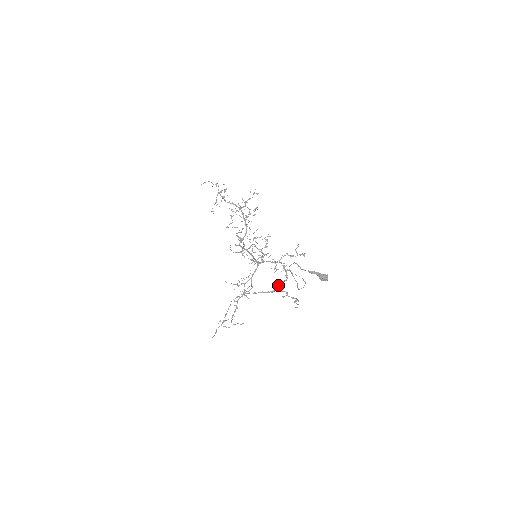
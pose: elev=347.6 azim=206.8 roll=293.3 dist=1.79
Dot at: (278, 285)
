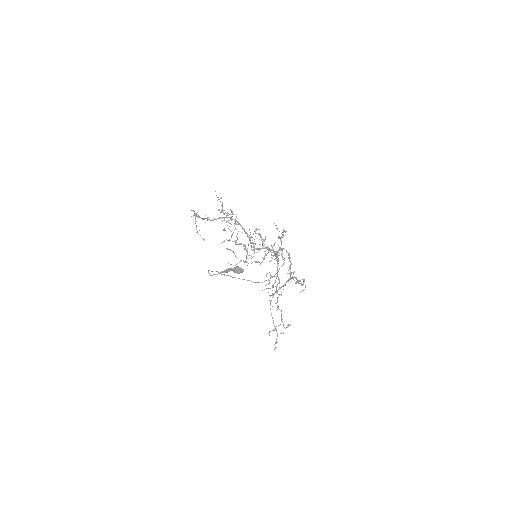
Dot at: (287, 273)
